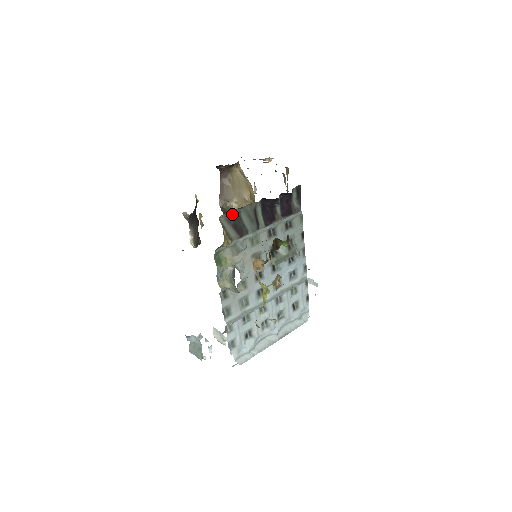
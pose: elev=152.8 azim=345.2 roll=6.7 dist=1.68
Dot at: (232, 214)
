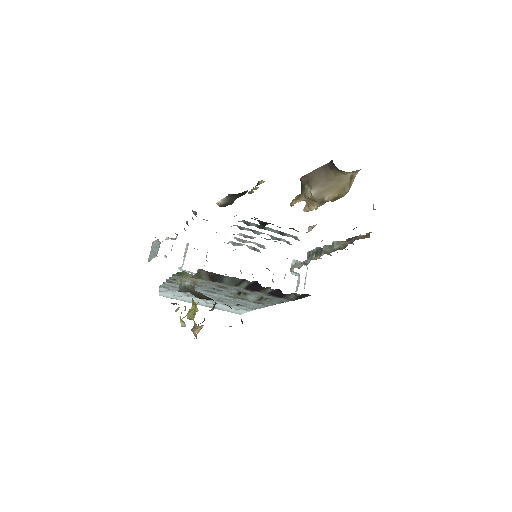
Dot at: (215, 273)
